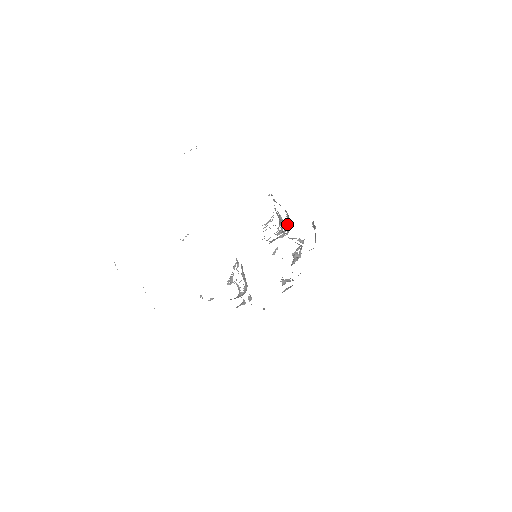
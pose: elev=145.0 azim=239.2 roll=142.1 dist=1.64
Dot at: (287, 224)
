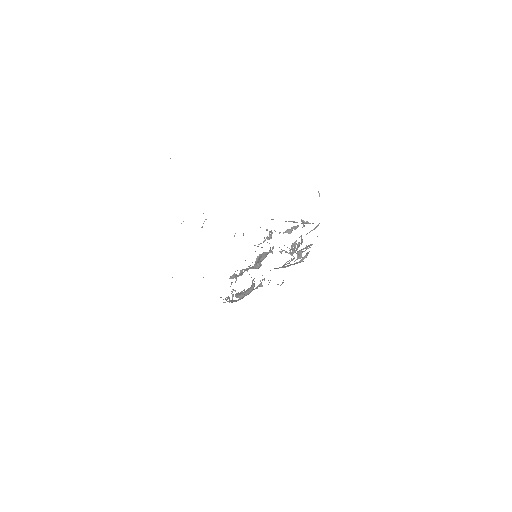
Dot at: occluded
